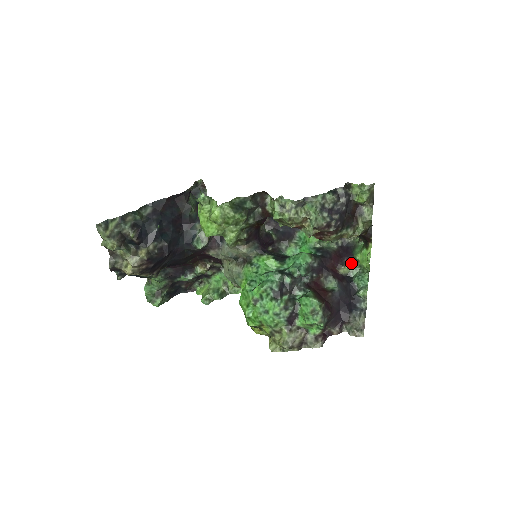
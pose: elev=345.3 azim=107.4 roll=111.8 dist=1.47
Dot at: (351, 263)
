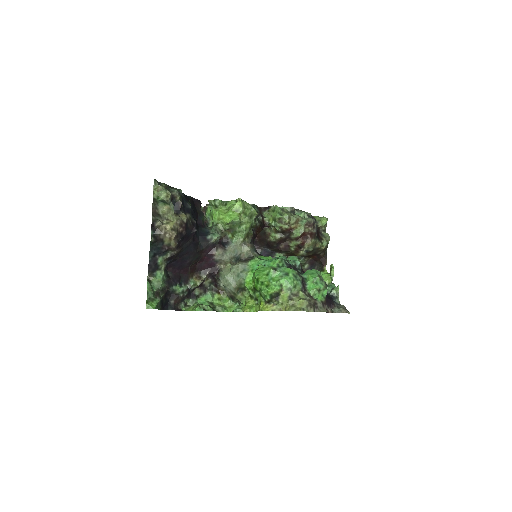
Dot at: occluded
